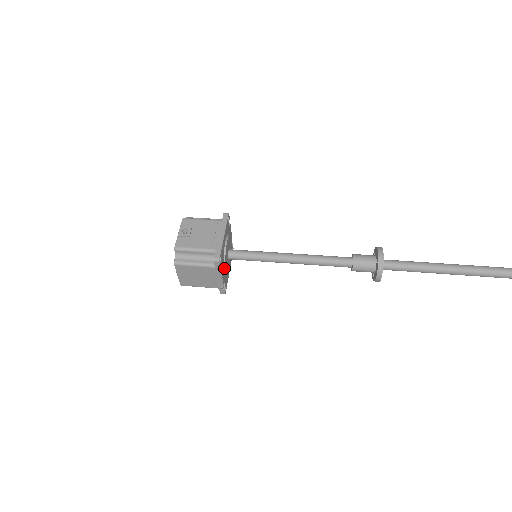
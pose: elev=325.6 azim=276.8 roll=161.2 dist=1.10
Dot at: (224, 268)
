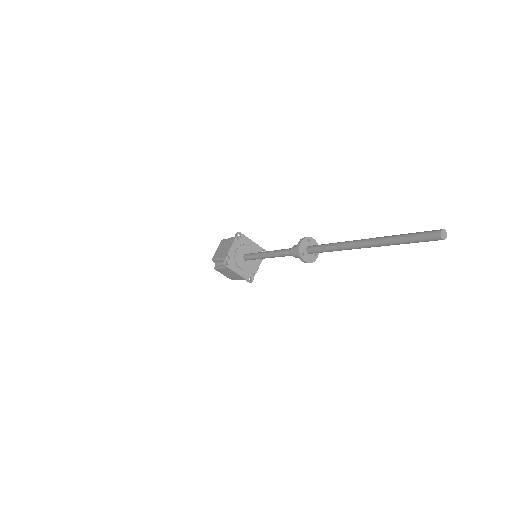
Dot at: (237, 249)
